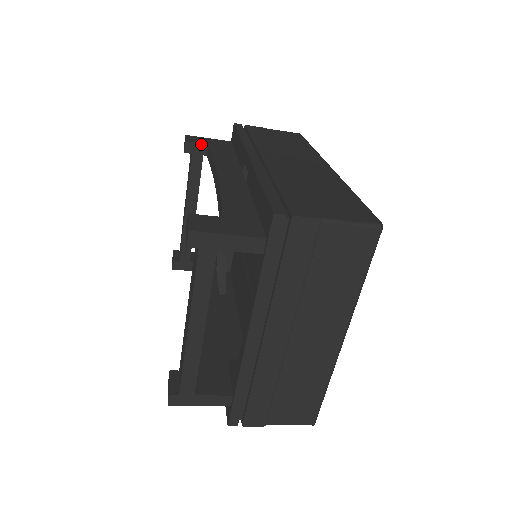
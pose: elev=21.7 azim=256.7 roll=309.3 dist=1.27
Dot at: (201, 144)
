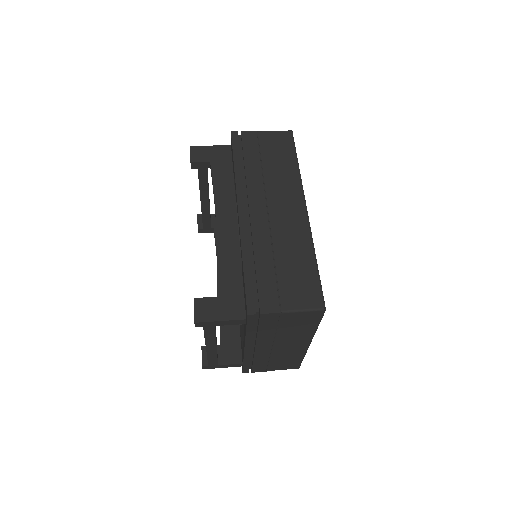
Dot at: (204, 162)
